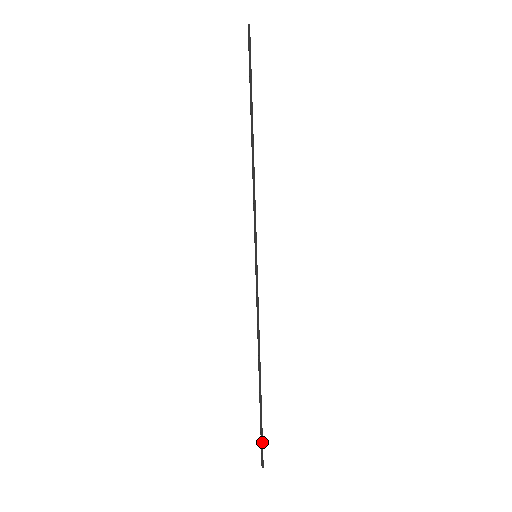
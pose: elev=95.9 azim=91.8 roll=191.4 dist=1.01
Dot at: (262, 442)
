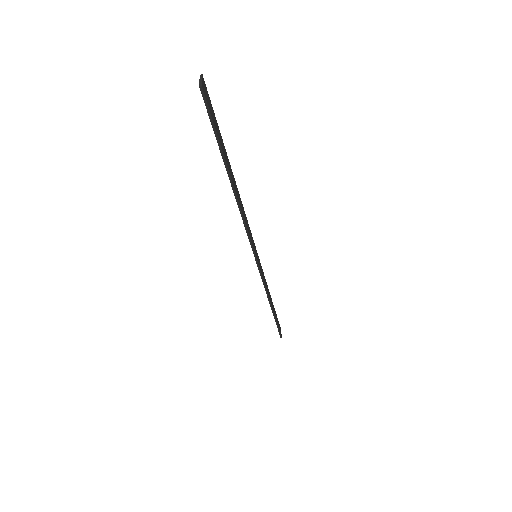
Dot at: (279, 330)
